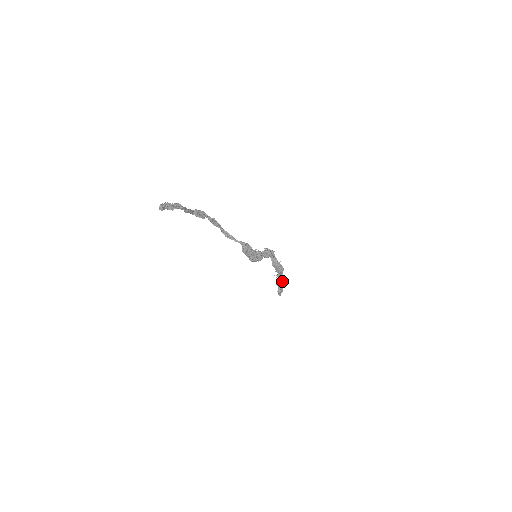
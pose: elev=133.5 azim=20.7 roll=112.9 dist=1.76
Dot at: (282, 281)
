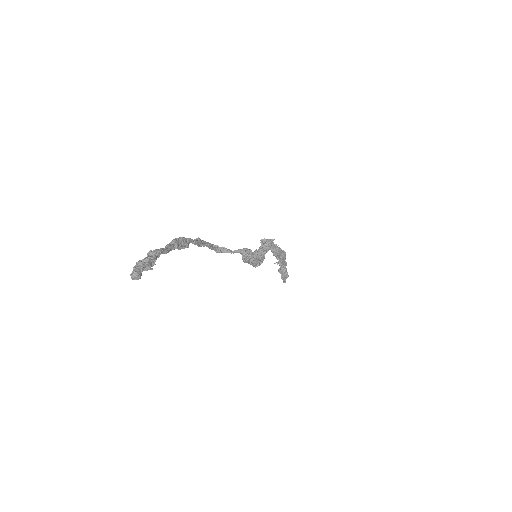
Dot at: (285, 266)
